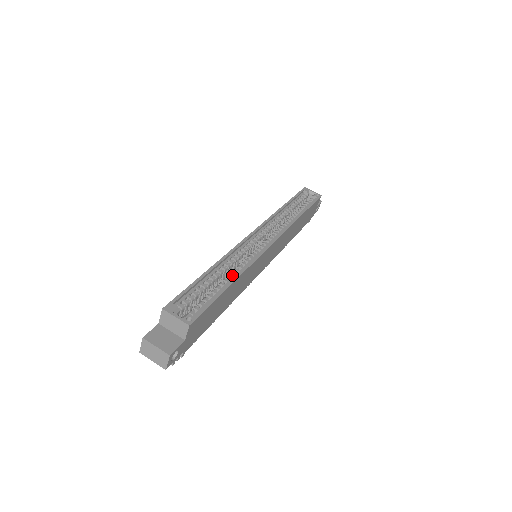
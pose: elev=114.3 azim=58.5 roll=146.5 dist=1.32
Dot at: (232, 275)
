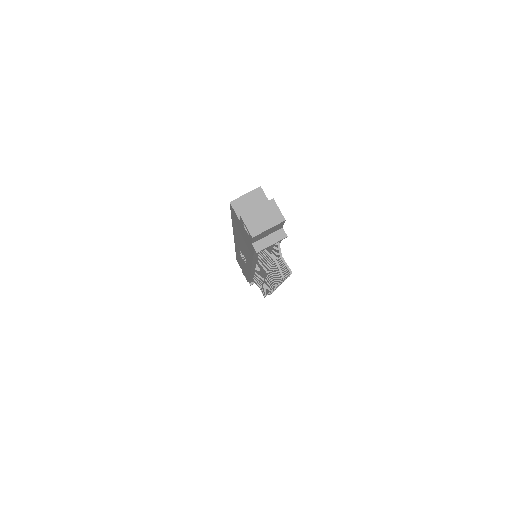
Dot at: occluded
